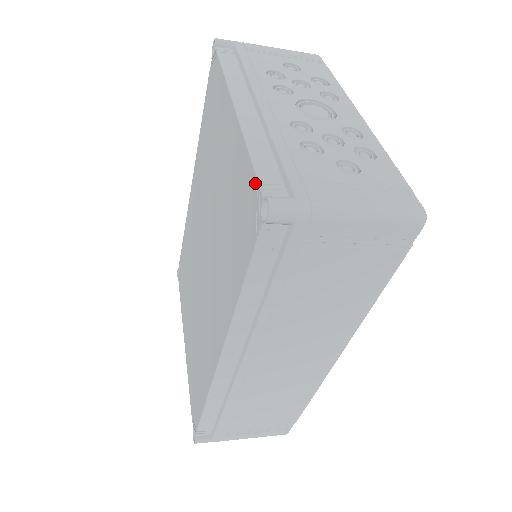
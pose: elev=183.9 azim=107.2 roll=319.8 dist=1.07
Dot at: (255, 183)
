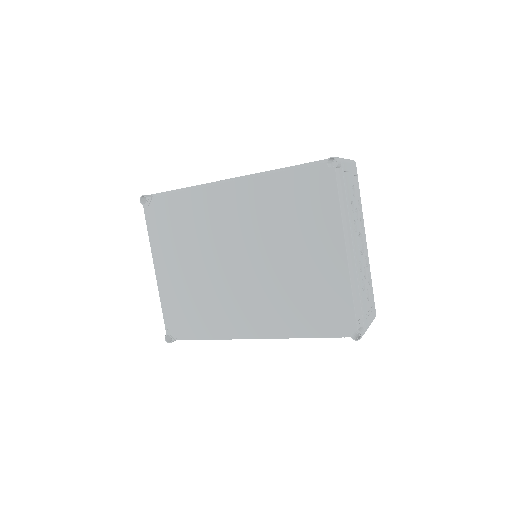
Dot at: (353, 316)
